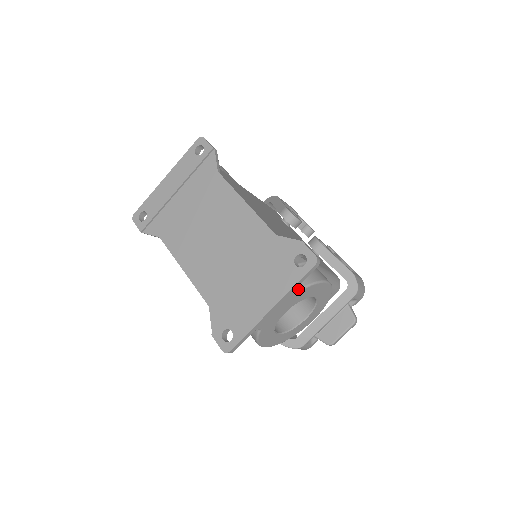
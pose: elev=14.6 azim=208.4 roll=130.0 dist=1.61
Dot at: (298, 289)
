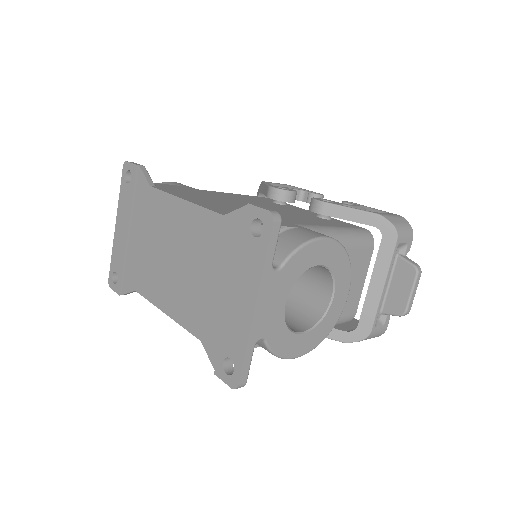
Dot at: (279, 265)
